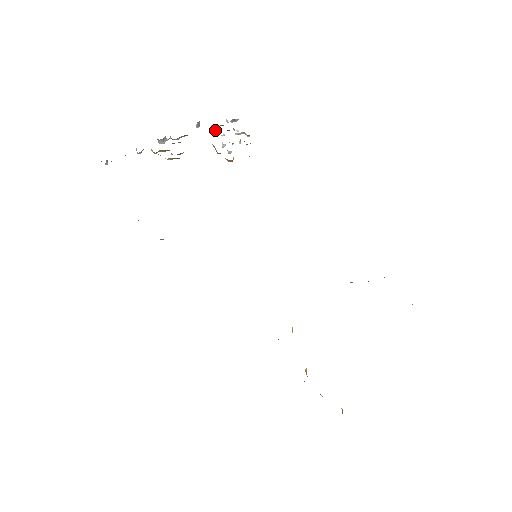
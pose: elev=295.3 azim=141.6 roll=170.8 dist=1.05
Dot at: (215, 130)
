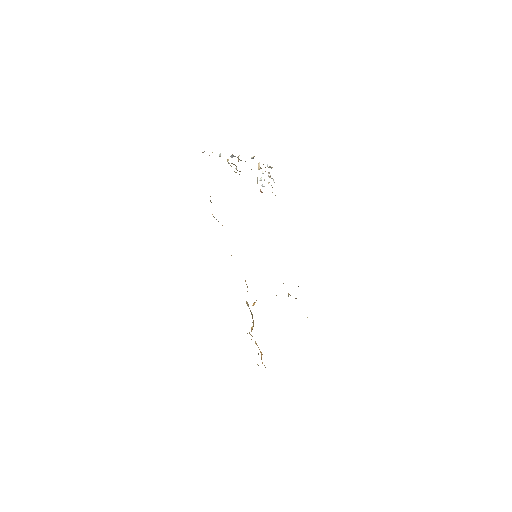
Dot at: (260, 167)
